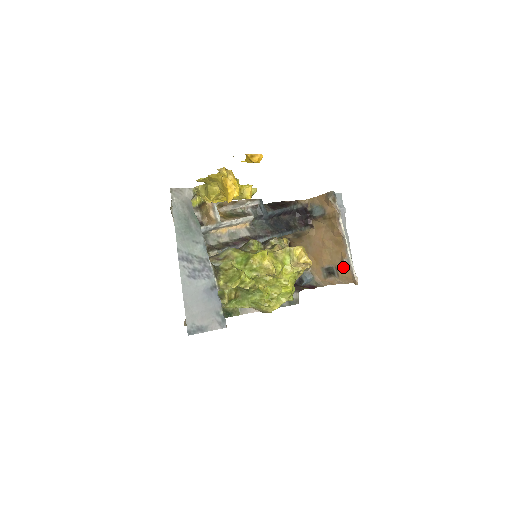
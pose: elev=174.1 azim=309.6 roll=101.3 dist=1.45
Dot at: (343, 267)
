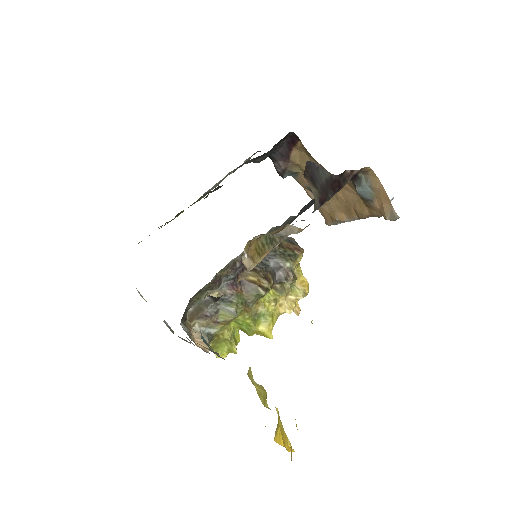
Dot at: (330, 215)
